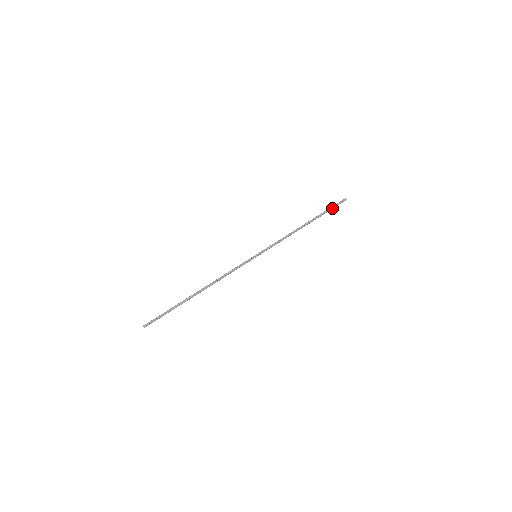
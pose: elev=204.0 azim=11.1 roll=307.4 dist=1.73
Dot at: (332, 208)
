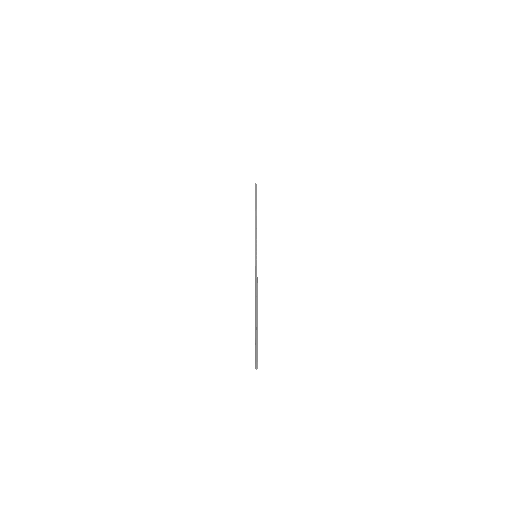
Dot at: (256, 194)
